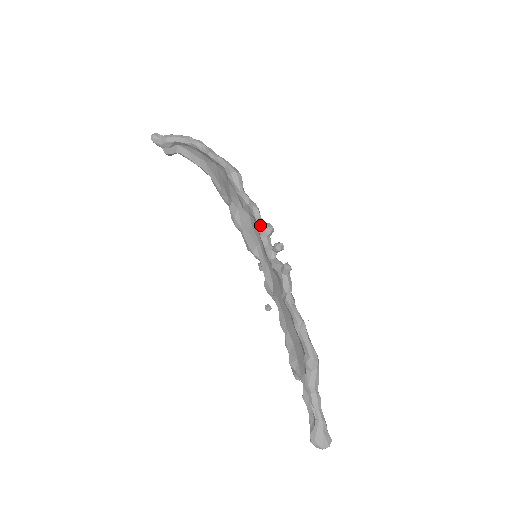
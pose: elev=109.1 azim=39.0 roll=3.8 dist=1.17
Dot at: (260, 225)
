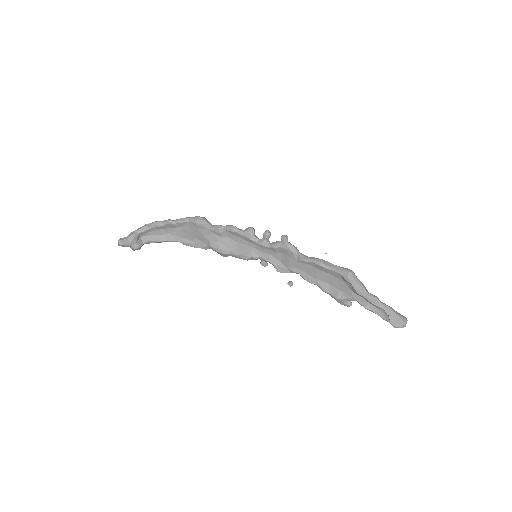
Dot at: (243, 233)
